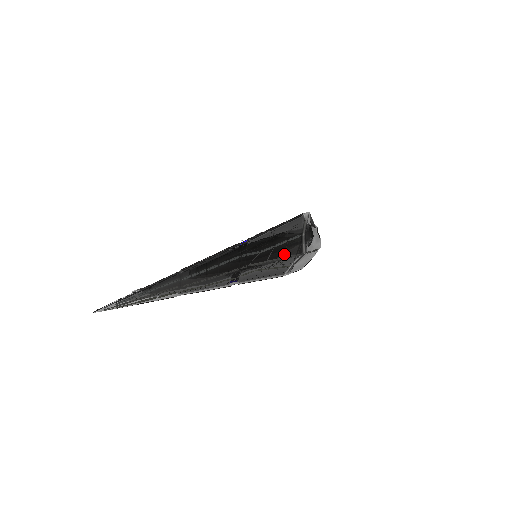
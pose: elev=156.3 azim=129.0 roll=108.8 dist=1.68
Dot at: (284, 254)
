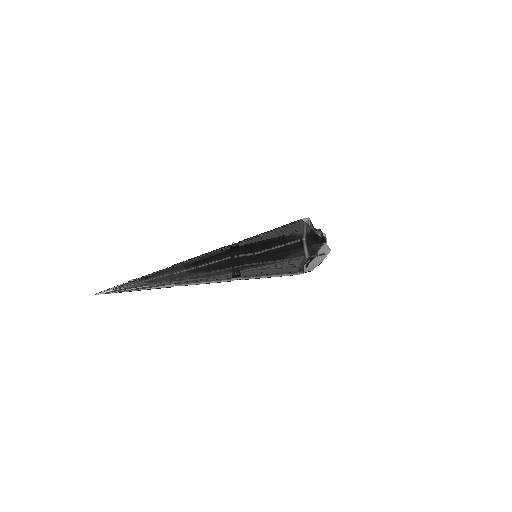
Dot at: (283, 257)
